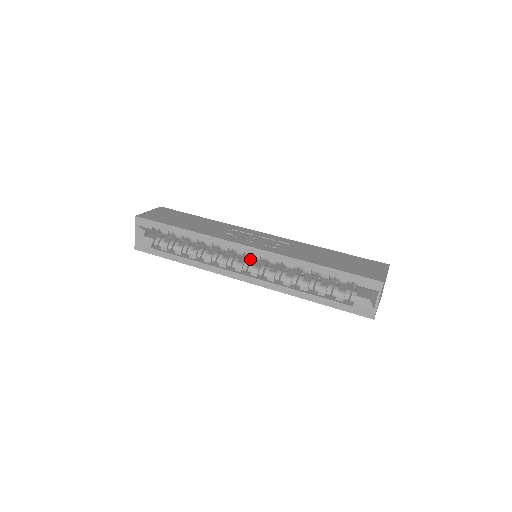
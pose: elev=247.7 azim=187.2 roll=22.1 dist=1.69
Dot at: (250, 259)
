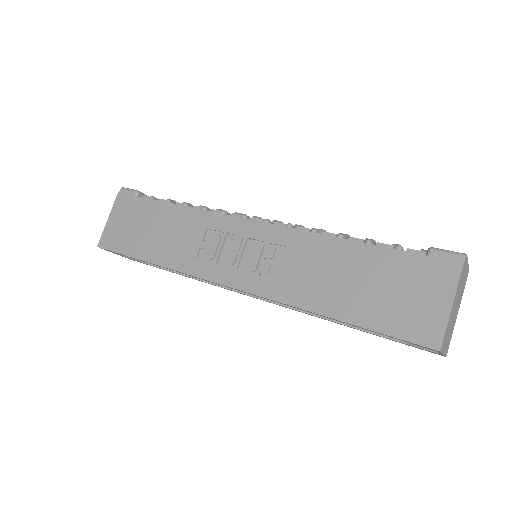
Dot at: occluded
